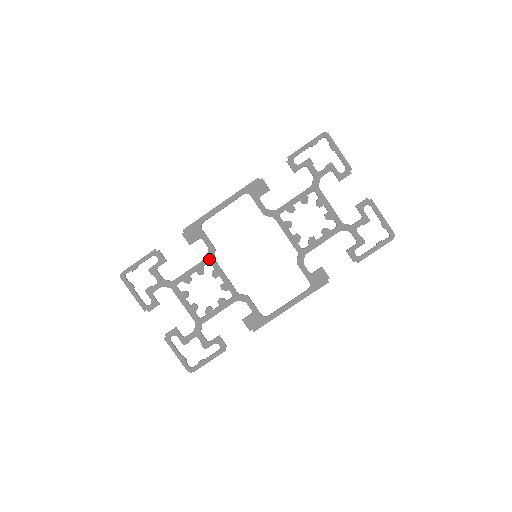
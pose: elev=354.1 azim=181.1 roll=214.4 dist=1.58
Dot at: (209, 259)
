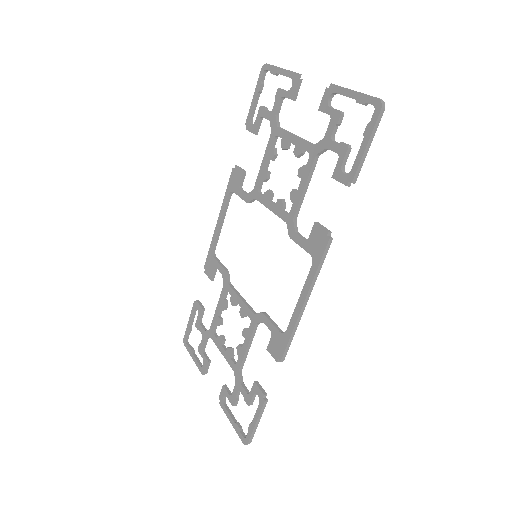
Dot at: (225, 286)
